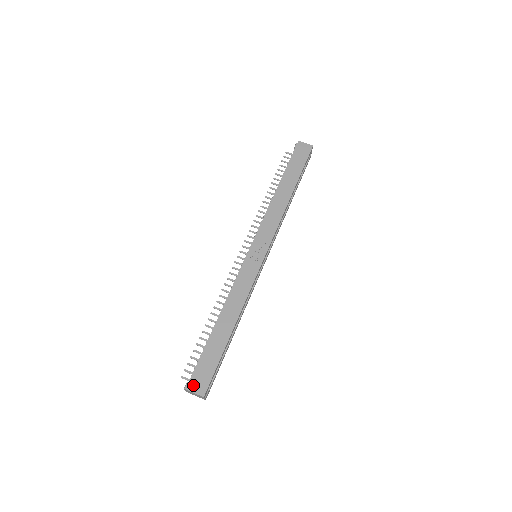
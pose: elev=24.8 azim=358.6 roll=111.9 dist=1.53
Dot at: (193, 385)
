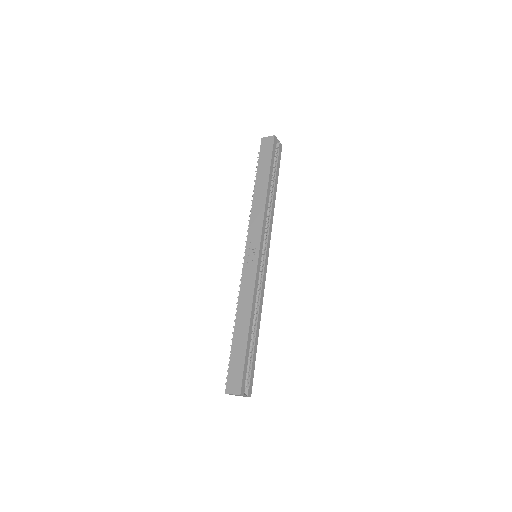
Dot at: (230, 388)
